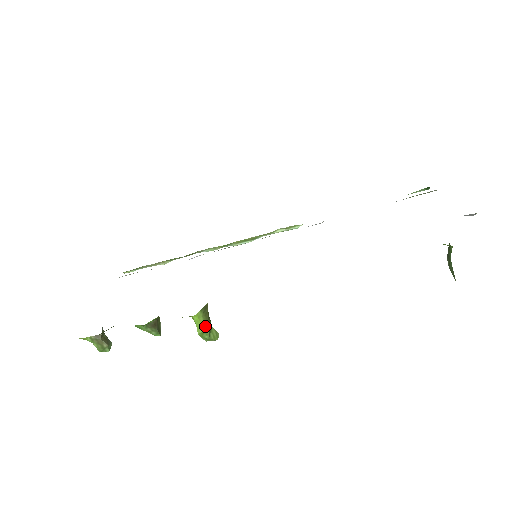
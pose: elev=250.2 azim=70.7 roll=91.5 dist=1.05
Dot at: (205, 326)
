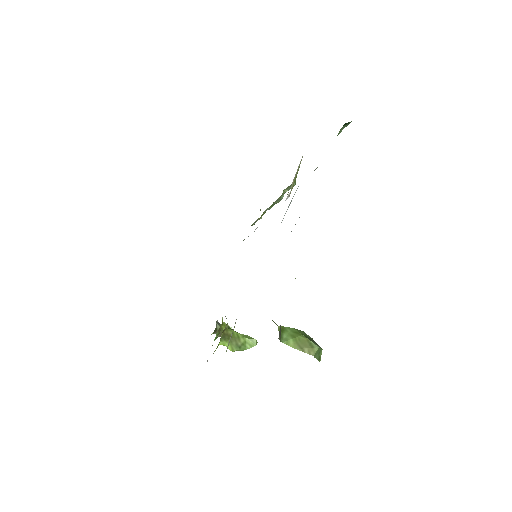
Dot at: (232, 348)
